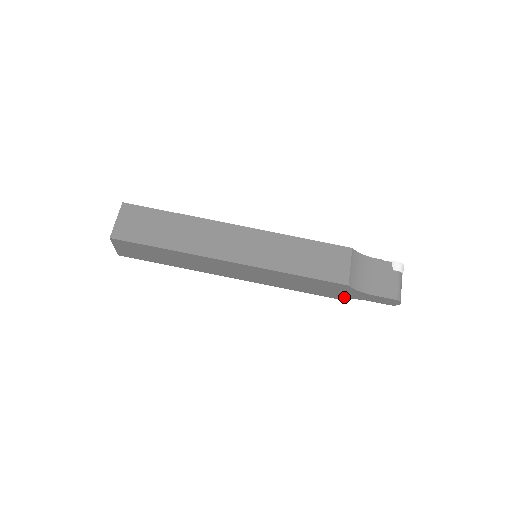
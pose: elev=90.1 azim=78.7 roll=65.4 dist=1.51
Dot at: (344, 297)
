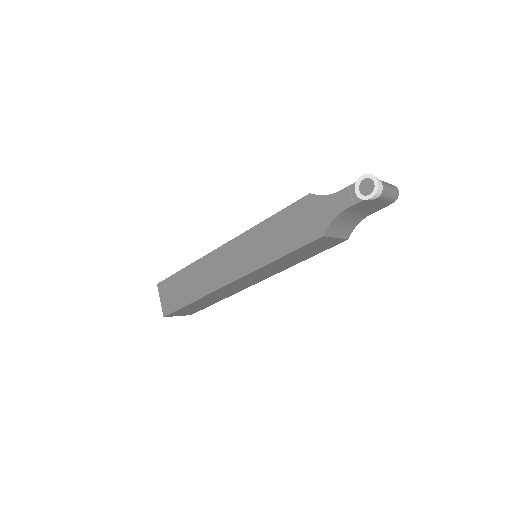
Dot at: occluded
